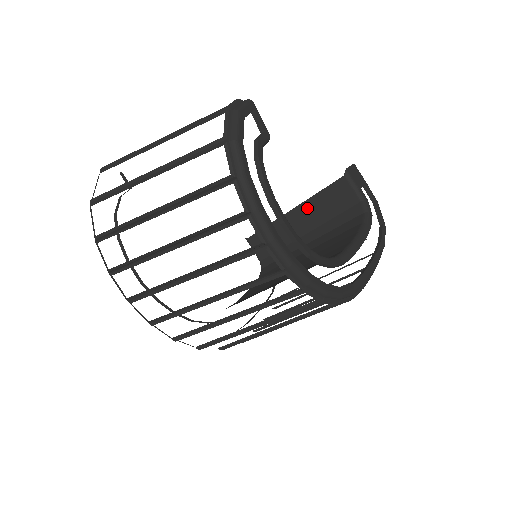
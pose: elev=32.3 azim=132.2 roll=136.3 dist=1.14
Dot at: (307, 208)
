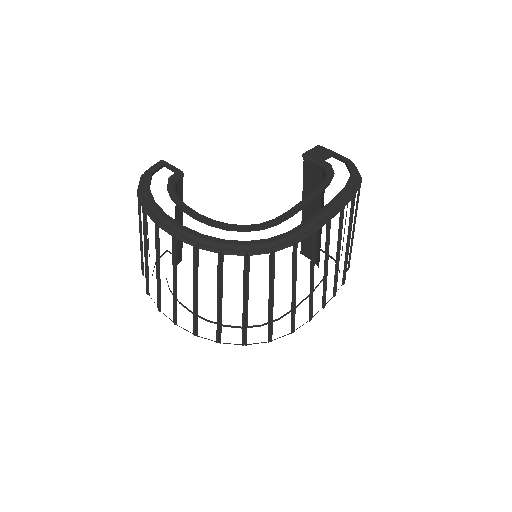
Dot at: occluded
